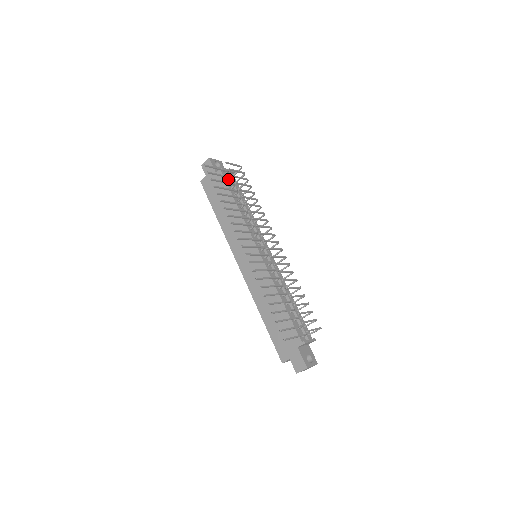
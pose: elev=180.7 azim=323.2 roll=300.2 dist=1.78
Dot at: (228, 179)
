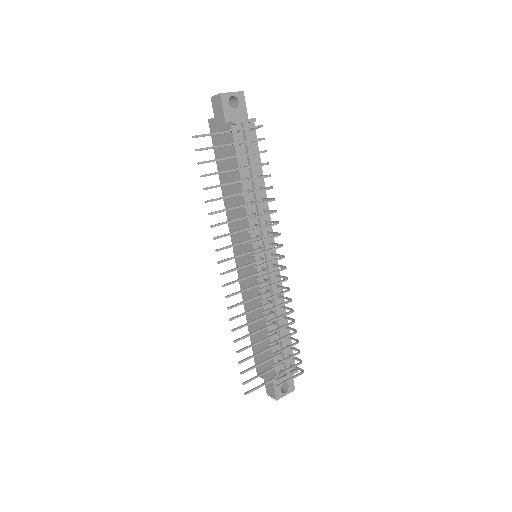
Dot at: (240, 138)
